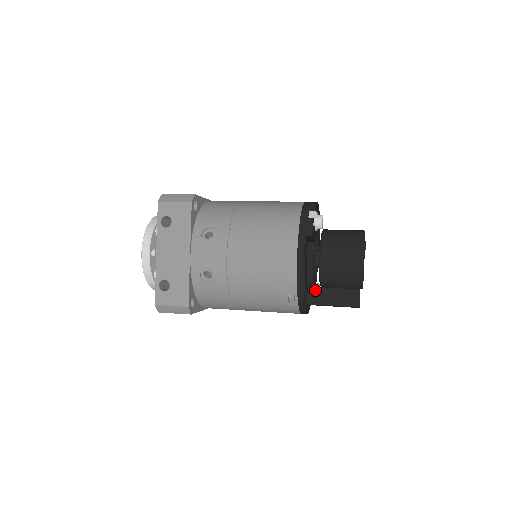
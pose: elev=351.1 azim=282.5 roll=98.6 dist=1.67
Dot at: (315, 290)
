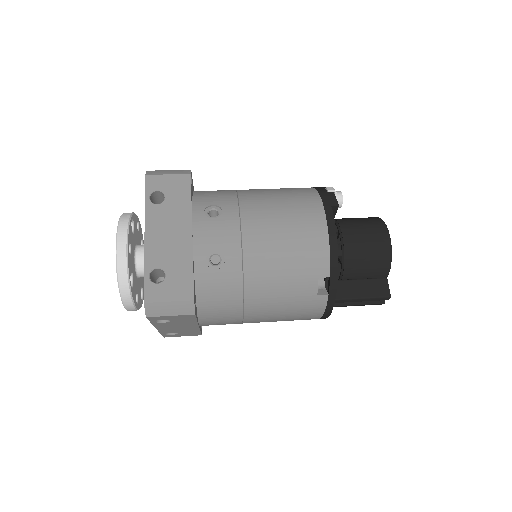
Dot at: occluded
